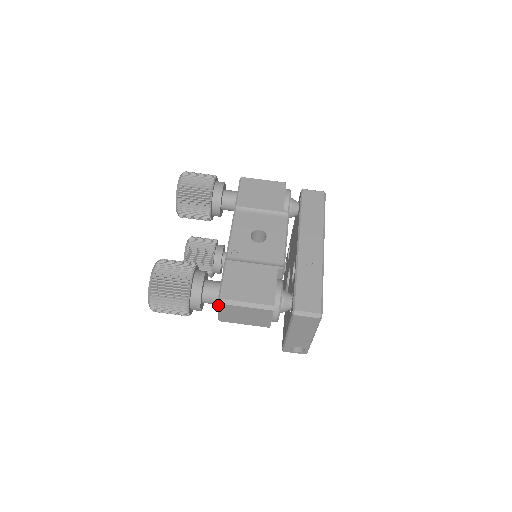
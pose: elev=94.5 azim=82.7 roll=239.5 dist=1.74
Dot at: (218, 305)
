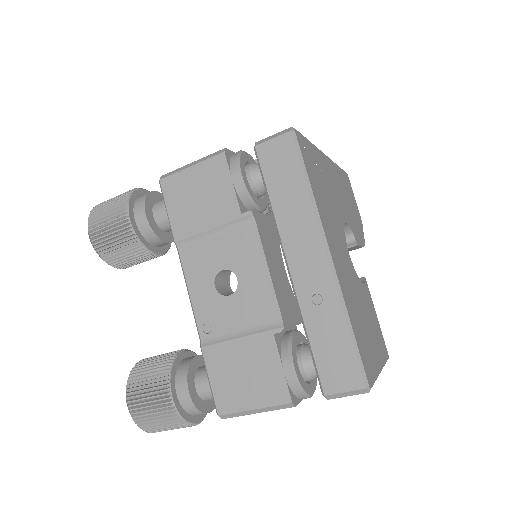
Dot at: occluded
